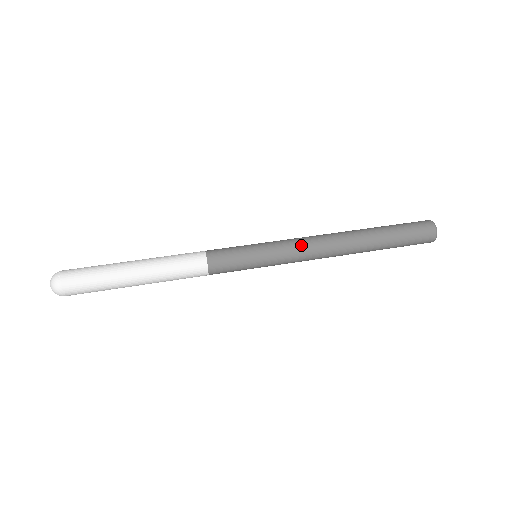
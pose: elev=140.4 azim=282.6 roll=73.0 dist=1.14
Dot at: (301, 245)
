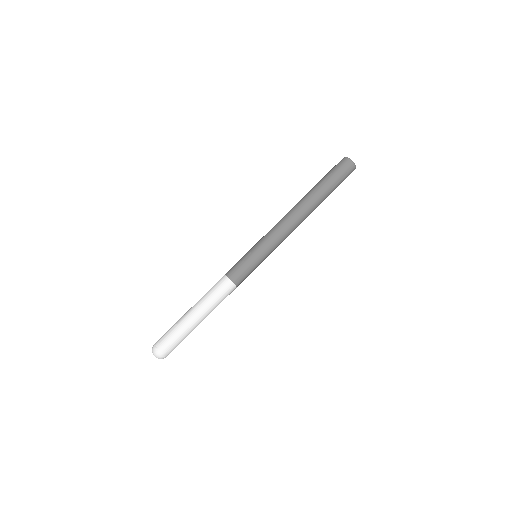
Dot at: (278, 231)
